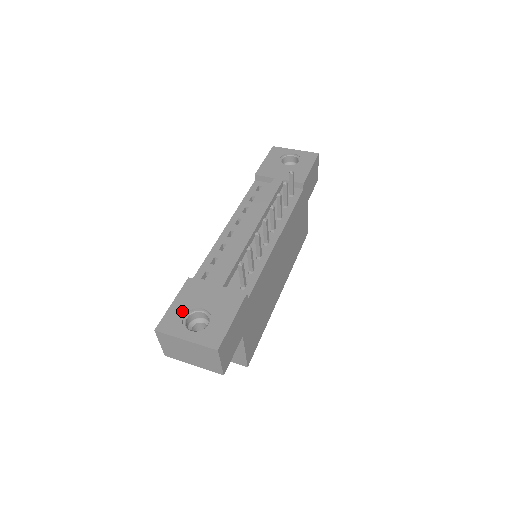
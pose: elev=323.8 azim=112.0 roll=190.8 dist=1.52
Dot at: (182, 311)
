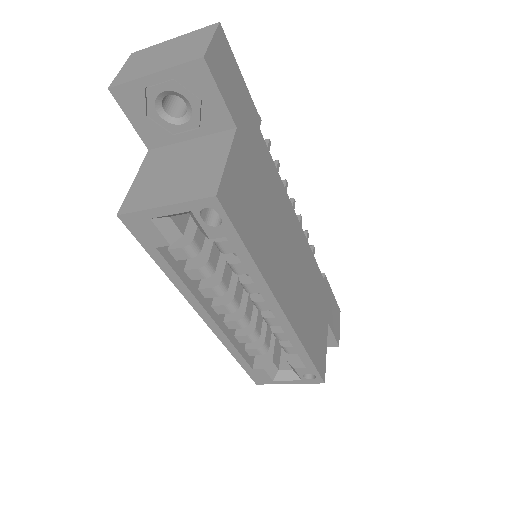
Dot at: occluded
